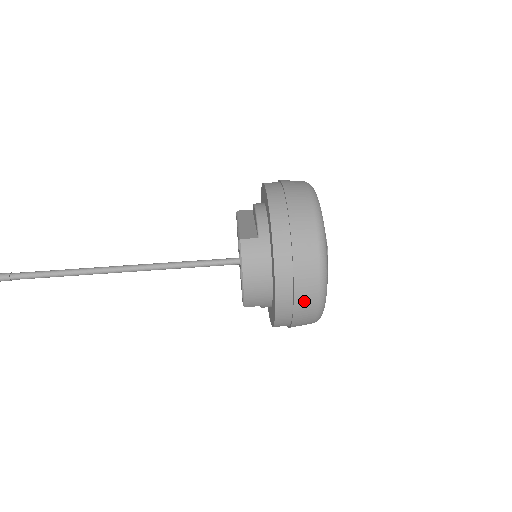
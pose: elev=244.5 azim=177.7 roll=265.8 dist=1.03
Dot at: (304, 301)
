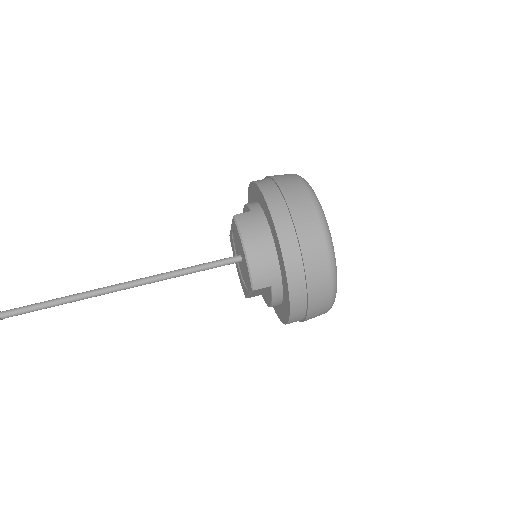
Dot at: (311, 245)
